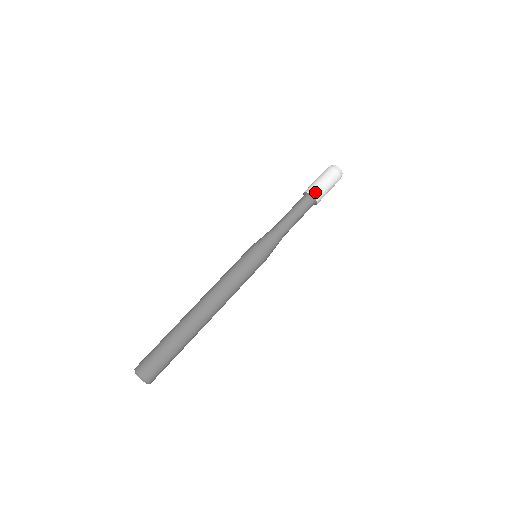
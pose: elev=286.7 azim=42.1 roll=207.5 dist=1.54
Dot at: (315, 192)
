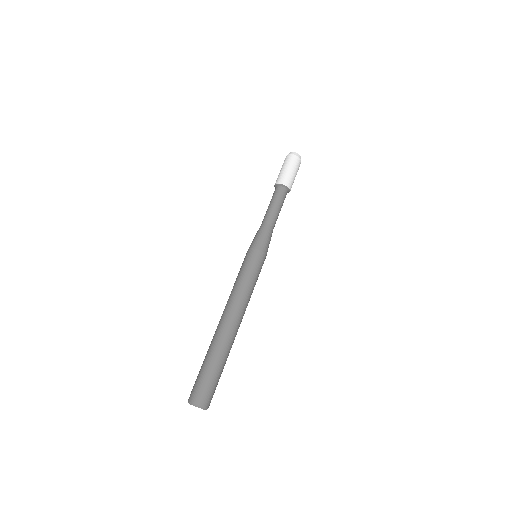
Dot at: (278, 180)
